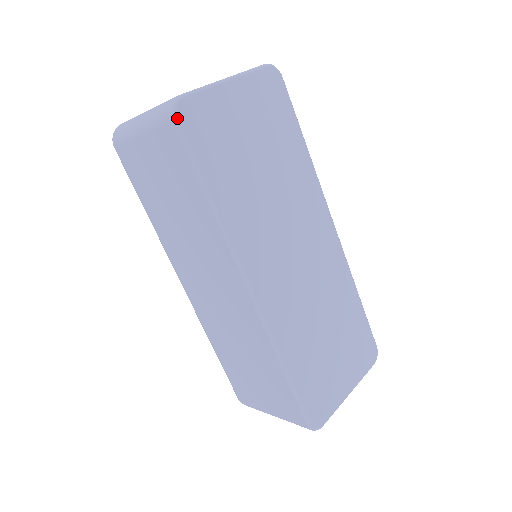
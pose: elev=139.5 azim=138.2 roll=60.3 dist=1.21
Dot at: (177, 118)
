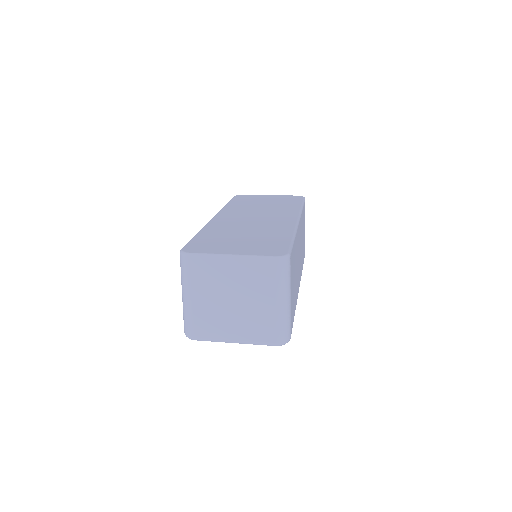
Dot at: (235, 196)
